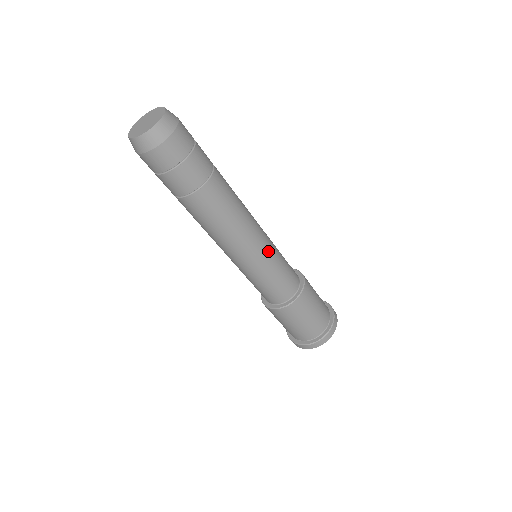
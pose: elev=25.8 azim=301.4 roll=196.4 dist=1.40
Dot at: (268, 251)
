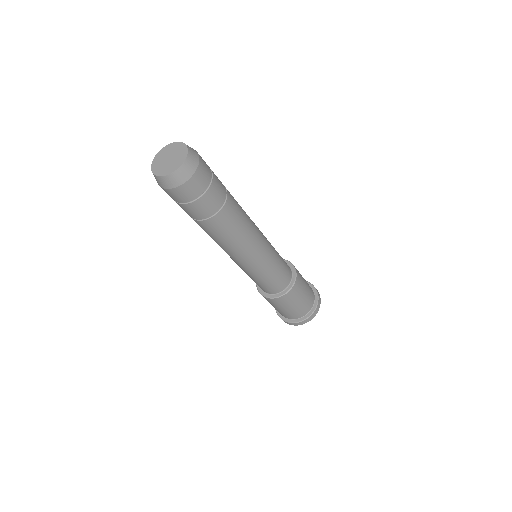
Dot at: (270, 248)
